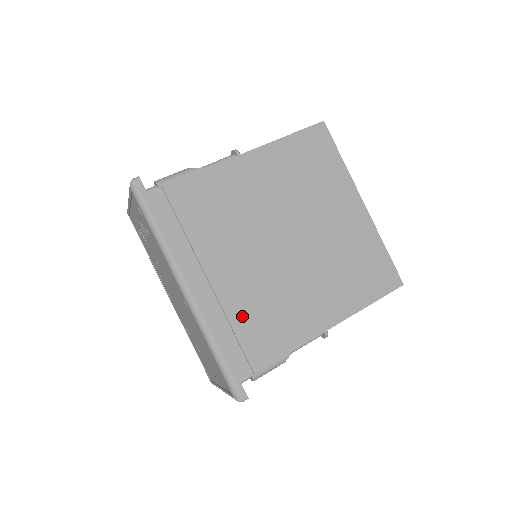
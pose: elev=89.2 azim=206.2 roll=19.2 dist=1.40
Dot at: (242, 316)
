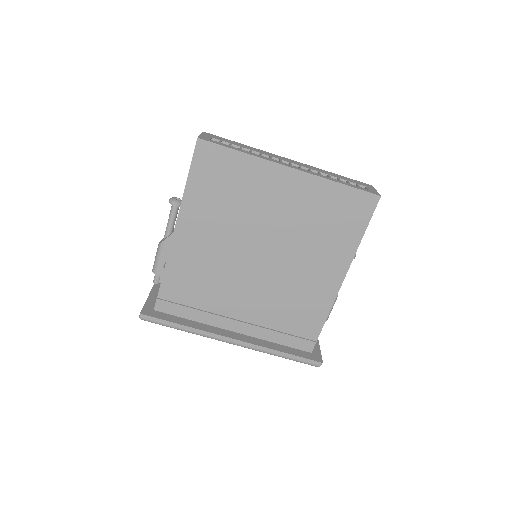
Dot at: (278, 320)
